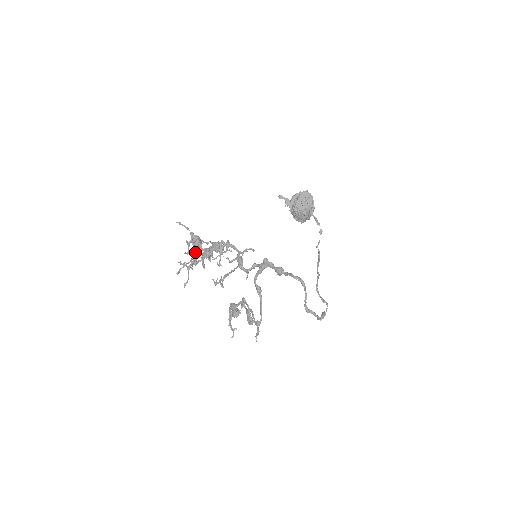
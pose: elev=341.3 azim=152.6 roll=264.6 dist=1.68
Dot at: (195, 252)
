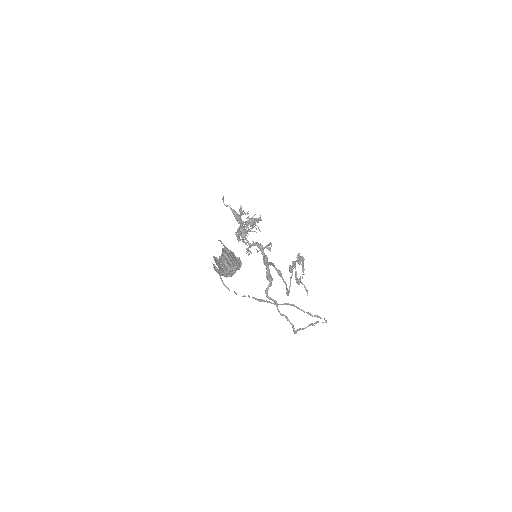
Dot at: occluded
